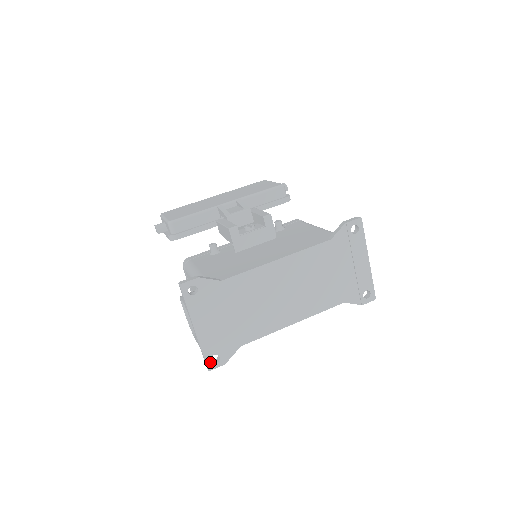
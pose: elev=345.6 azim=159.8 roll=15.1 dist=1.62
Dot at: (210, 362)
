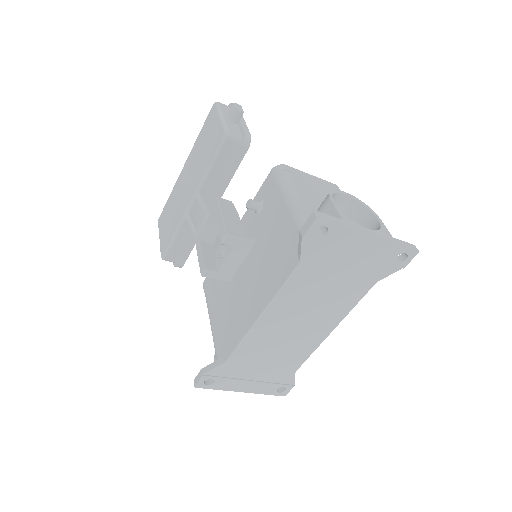
Dot at: (279, 393)
